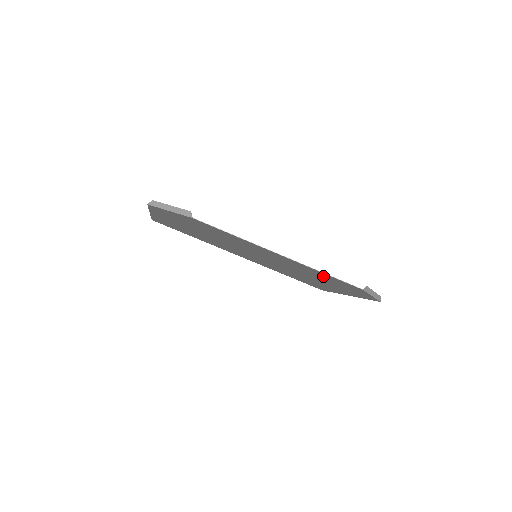
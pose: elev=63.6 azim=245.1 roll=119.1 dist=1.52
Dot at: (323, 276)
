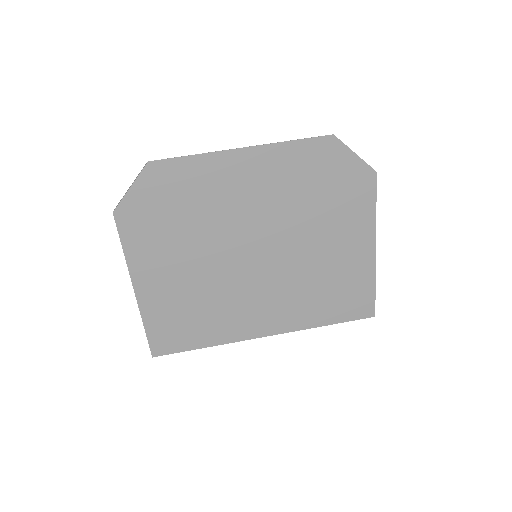
Dot at: (301, 168)
